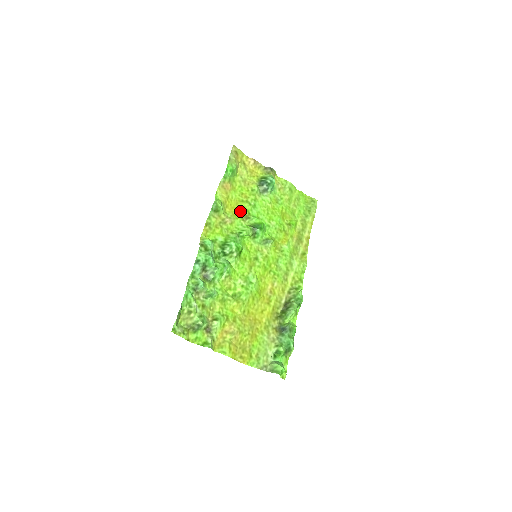
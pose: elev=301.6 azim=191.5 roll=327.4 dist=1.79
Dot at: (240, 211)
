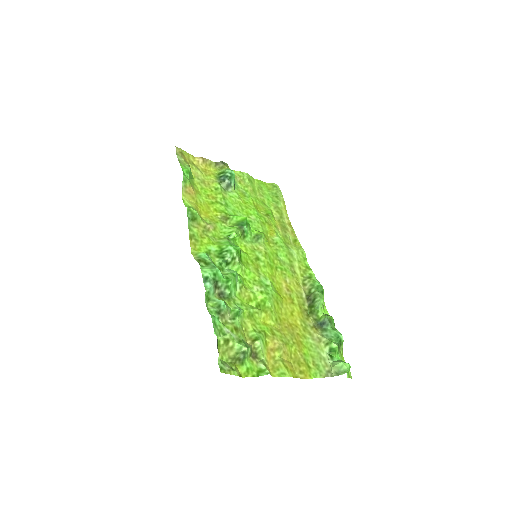
Dot at: (215, 214)
